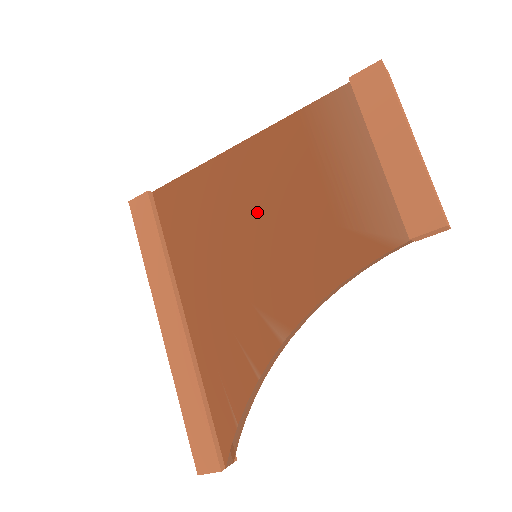
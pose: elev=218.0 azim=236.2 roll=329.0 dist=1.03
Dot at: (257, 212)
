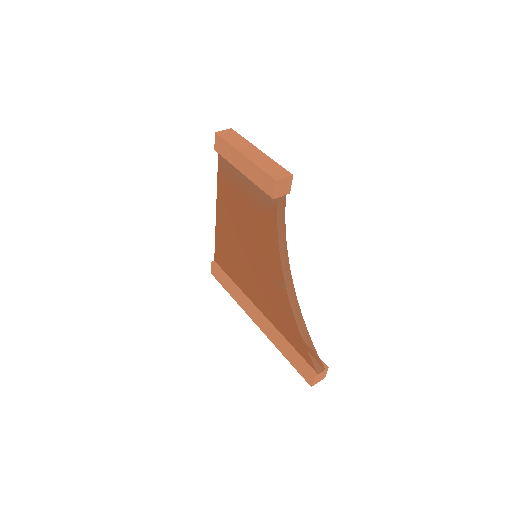
Dot at: (240, 236)
